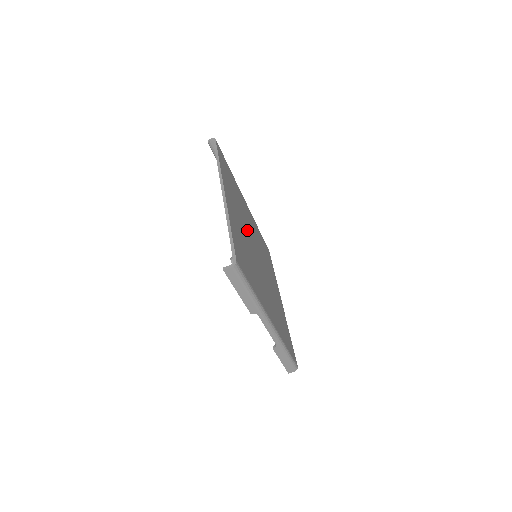
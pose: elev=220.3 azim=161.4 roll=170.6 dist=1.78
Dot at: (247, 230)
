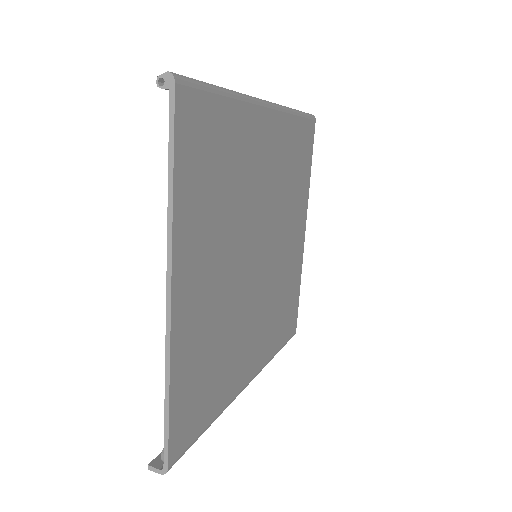
Dot at: (241, 242)
